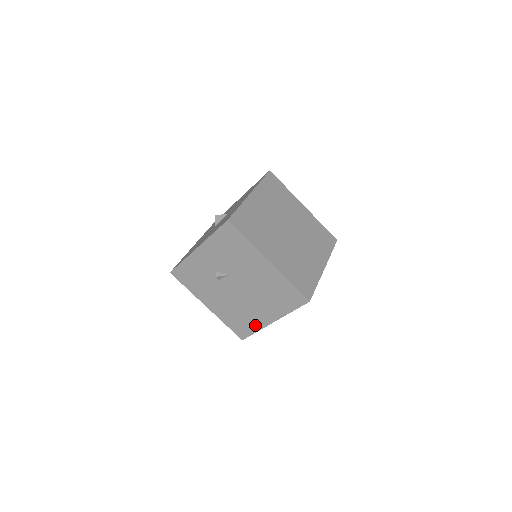
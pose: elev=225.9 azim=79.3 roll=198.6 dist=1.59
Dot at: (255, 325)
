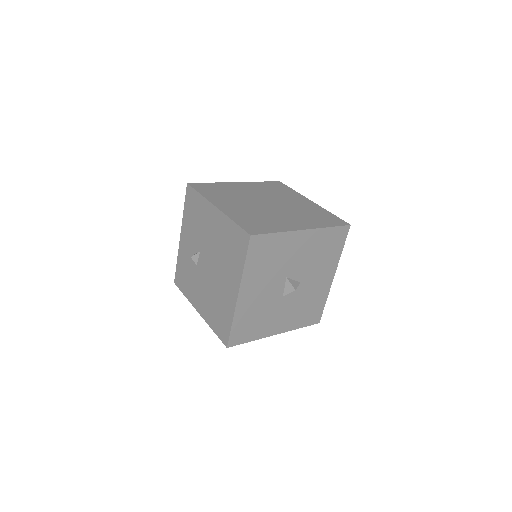
Dot at: (229, 312)
